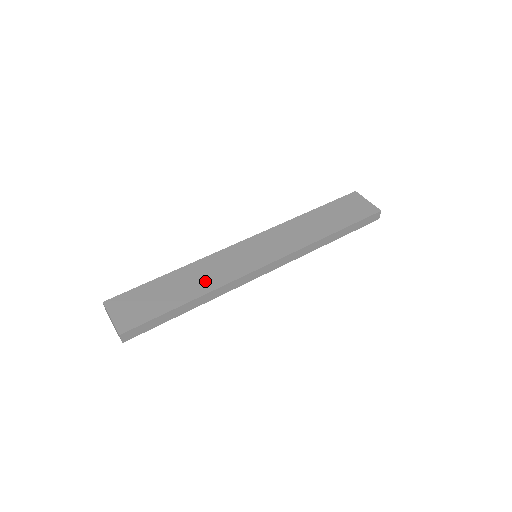
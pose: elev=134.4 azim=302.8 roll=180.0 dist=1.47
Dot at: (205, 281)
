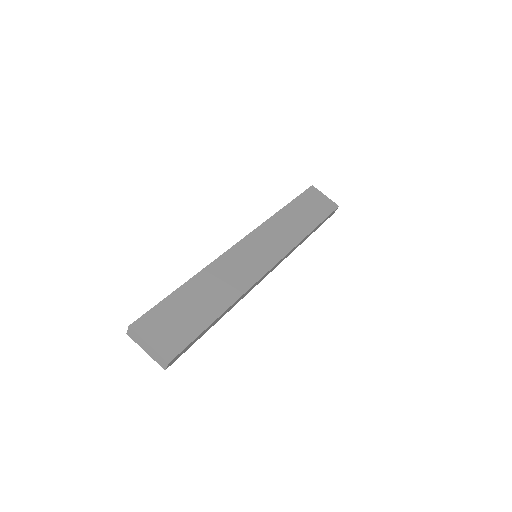
Dot at: (226, 289)
